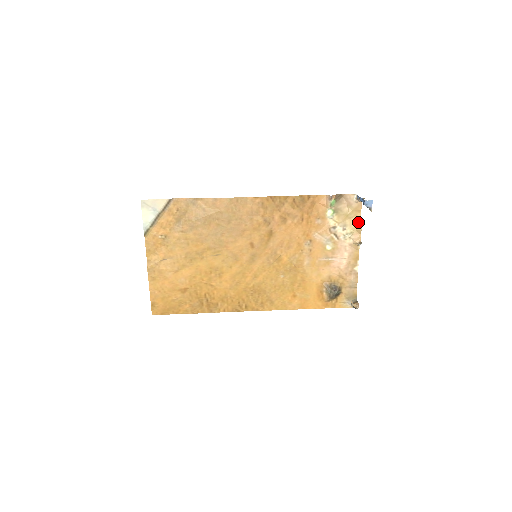
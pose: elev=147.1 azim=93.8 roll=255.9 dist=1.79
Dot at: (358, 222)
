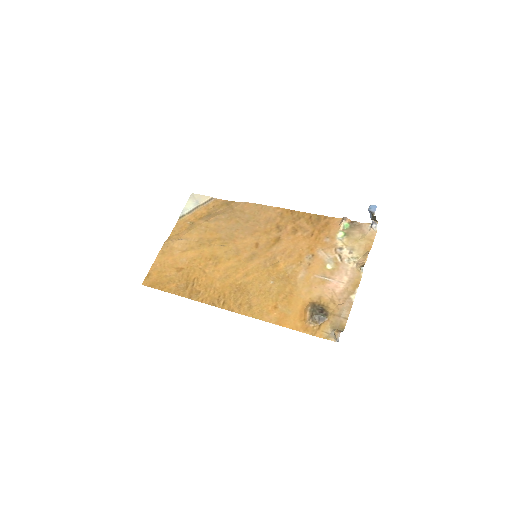
Dot at: (367, 250)
